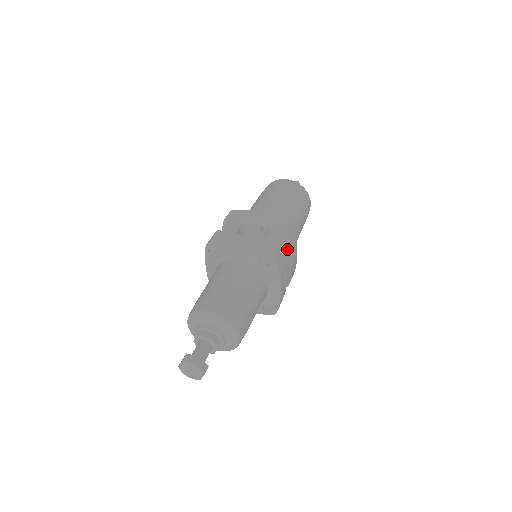
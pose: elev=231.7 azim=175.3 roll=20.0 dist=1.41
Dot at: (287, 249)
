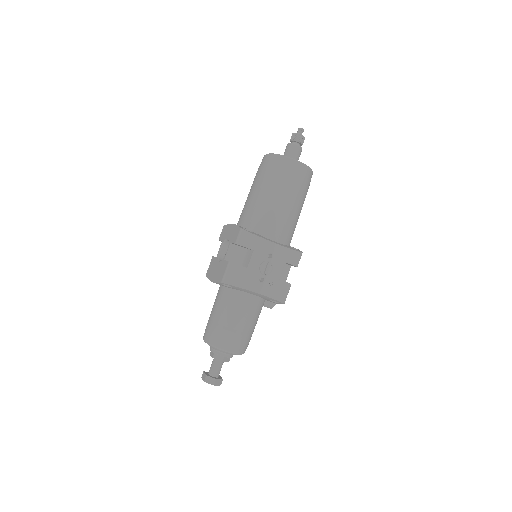
Dot at: (250, 258)
